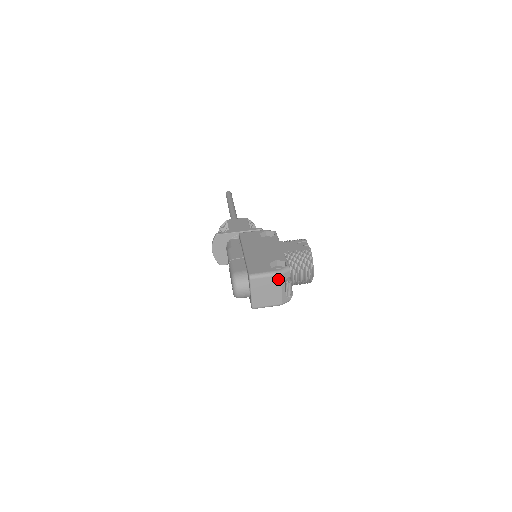
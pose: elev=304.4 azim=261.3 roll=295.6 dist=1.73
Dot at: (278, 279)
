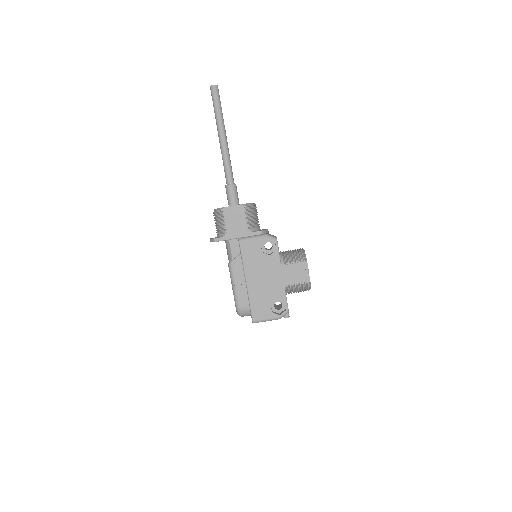
Dot at: occluded
